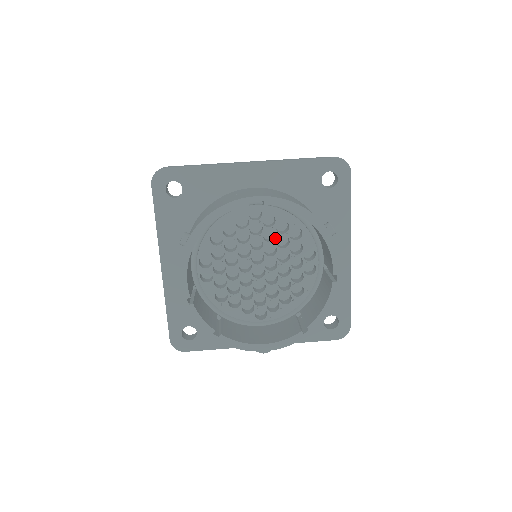
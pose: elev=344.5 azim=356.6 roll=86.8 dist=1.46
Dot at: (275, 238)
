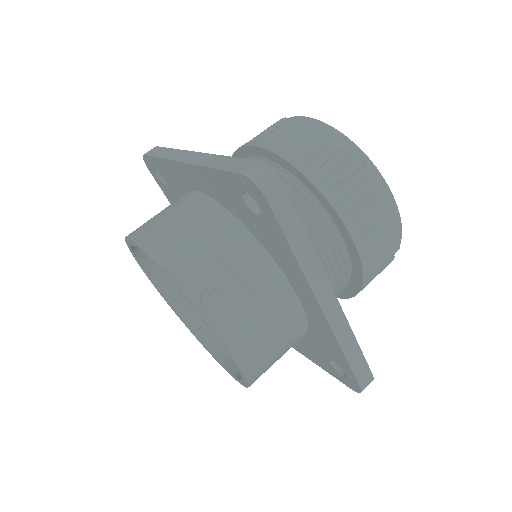
Dot at: occluded
